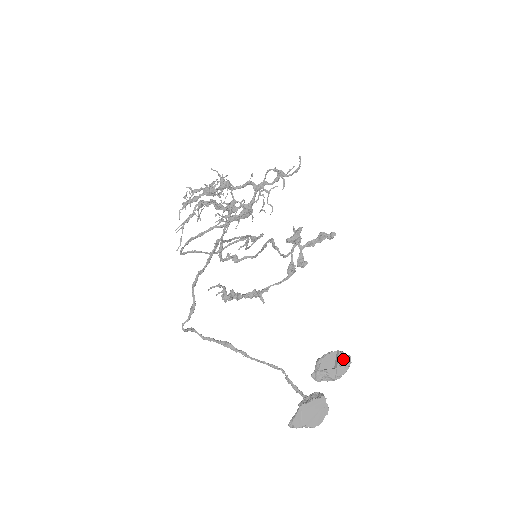
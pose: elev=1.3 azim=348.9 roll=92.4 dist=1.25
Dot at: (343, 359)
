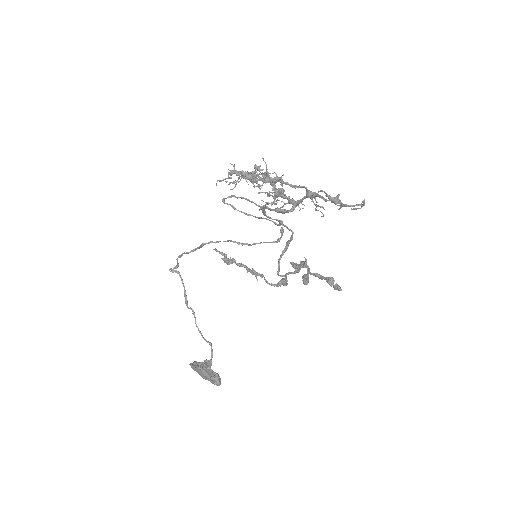
Dot at: (212, 381)
